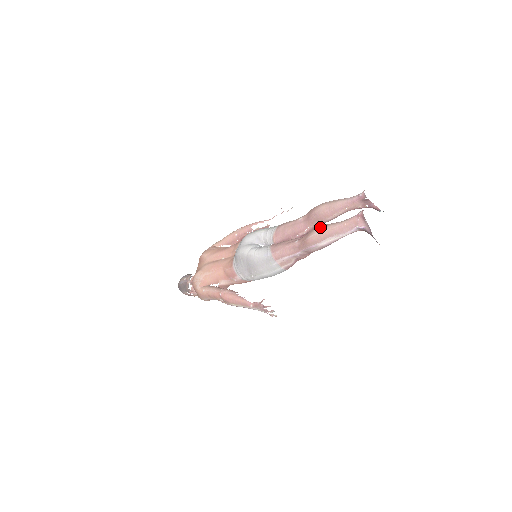
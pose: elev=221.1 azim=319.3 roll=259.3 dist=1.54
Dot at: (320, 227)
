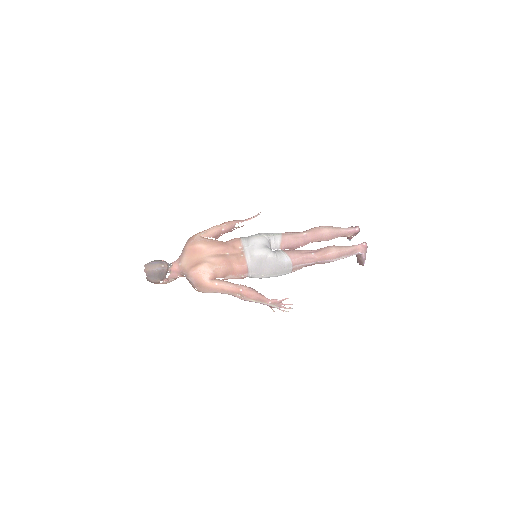
Dot at: (336, 247)
